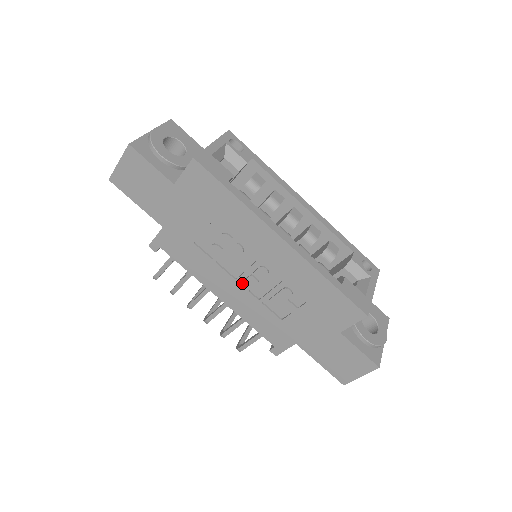
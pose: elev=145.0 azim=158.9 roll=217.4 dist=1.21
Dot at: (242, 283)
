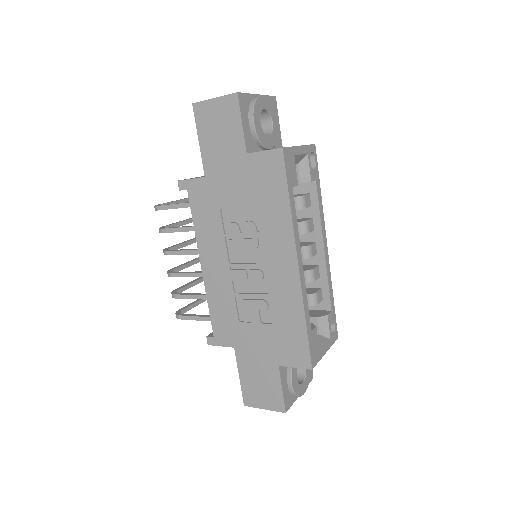
Dot at: (232, 270)
